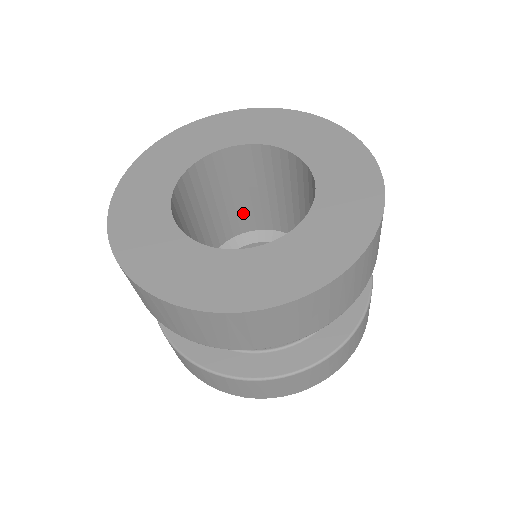
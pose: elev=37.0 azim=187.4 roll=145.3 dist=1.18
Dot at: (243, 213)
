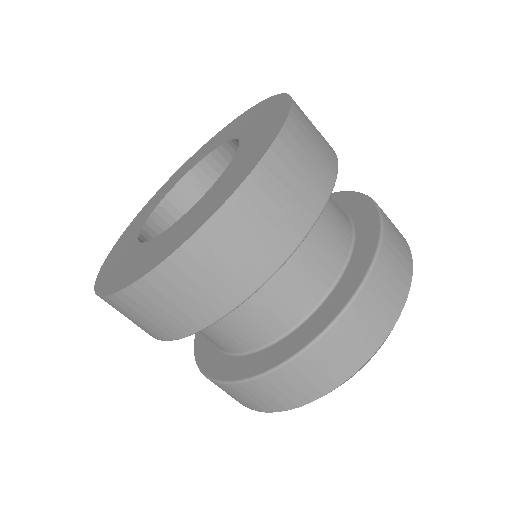
Dot at: occluded
